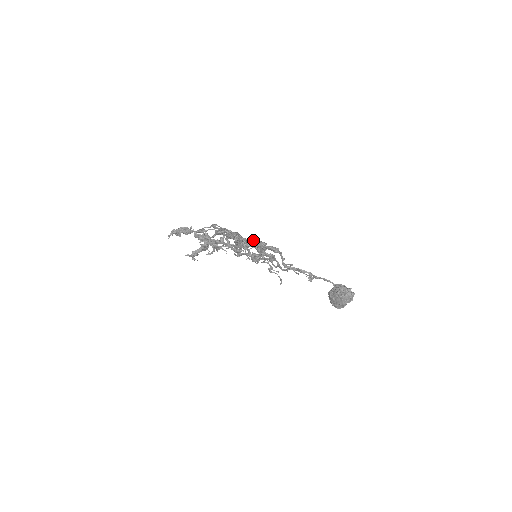
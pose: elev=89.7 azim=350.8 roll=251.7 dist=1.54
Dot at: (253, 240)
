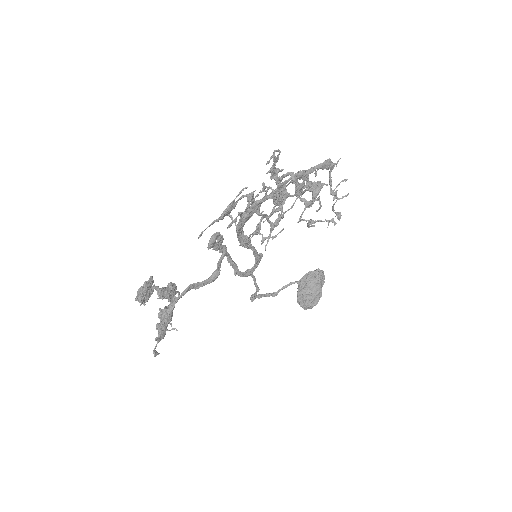
Dot at: (302, 170)
